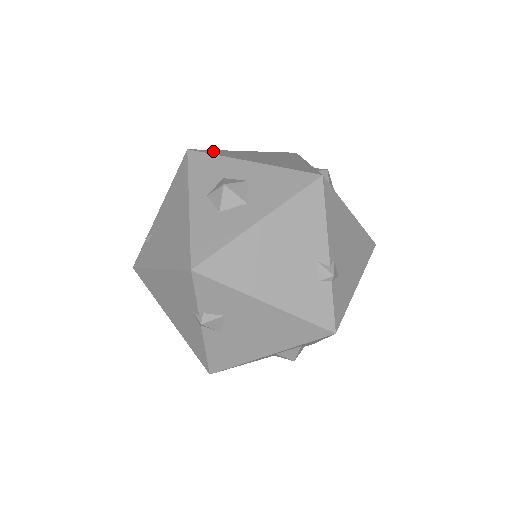
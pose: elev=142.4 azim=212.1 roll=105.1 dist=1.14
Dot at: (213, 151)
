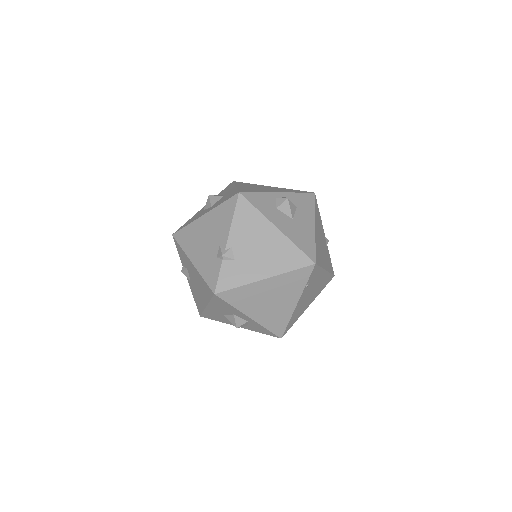
Dot at: (244, 183)
